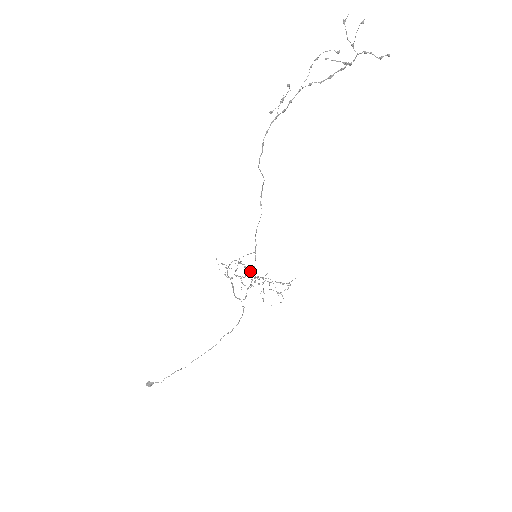
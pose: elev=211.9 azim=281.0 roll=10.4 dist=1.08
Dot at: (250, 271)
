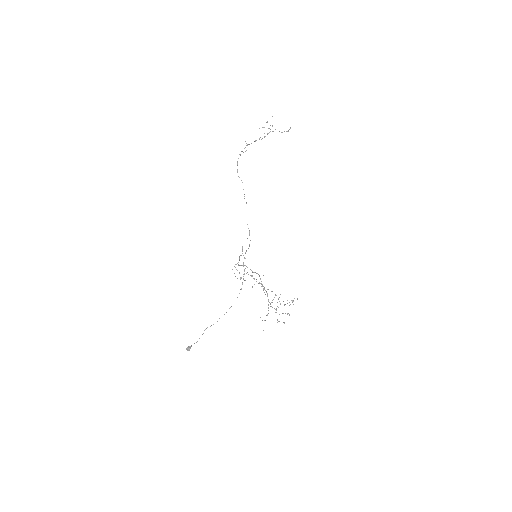
Dot at: occluded
